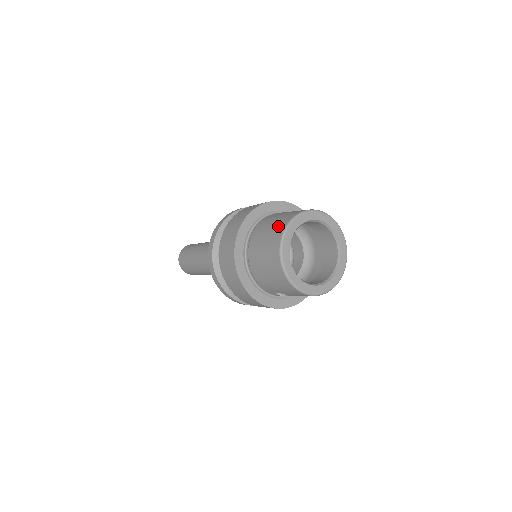
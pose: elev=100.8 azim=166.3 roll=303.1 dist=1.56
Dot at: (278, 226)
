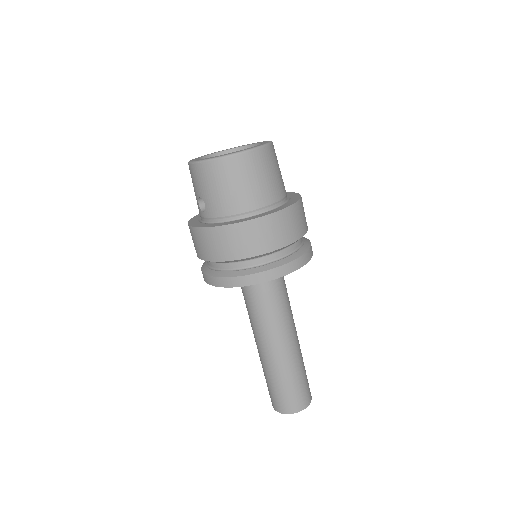
Dot at: occluded
